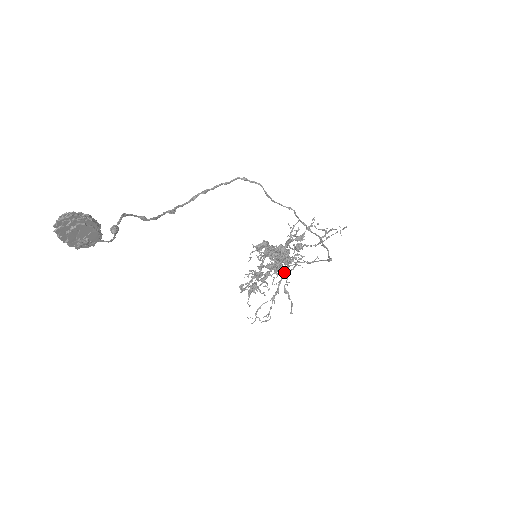
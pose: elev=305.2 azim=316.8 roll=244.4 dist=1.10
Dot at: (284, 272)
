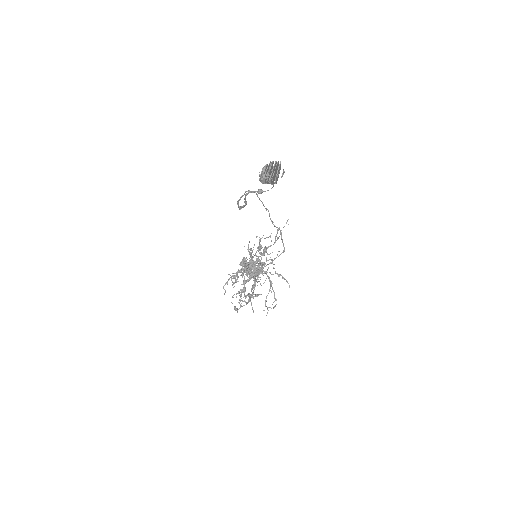
Dot at: (265, 271)
